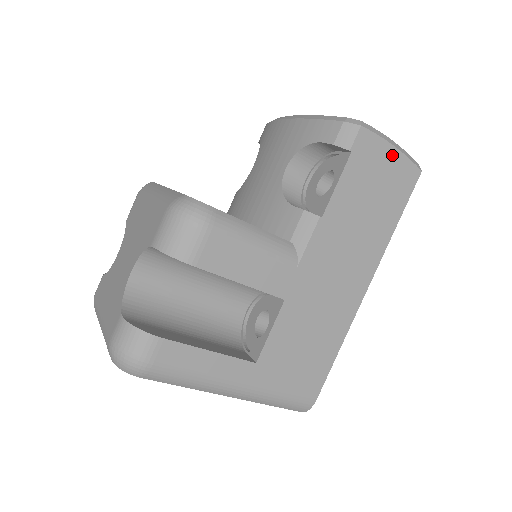
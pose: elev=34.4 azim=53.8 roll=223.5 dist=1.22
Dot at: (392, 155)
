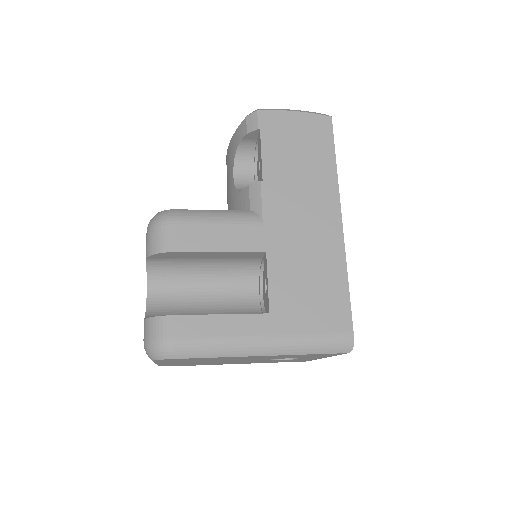
Dot at: (297, 117)
